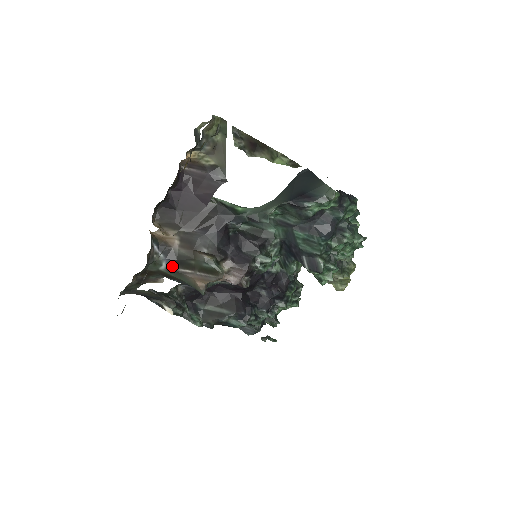
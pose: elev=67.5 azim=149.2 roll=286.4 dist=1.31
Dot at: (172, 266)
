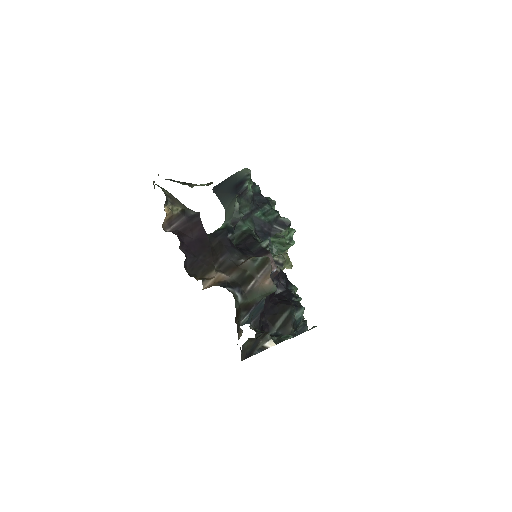
Dot at: (242, 291)
